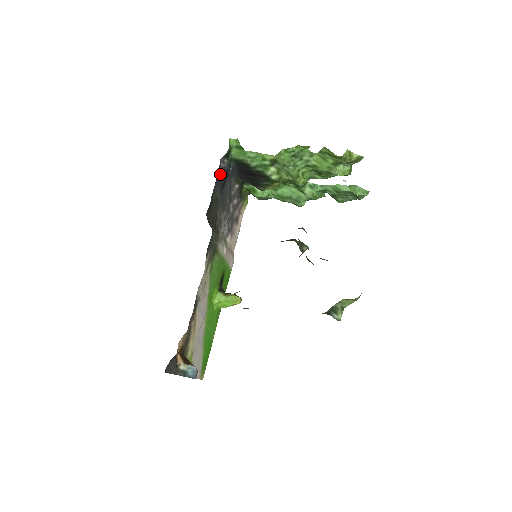
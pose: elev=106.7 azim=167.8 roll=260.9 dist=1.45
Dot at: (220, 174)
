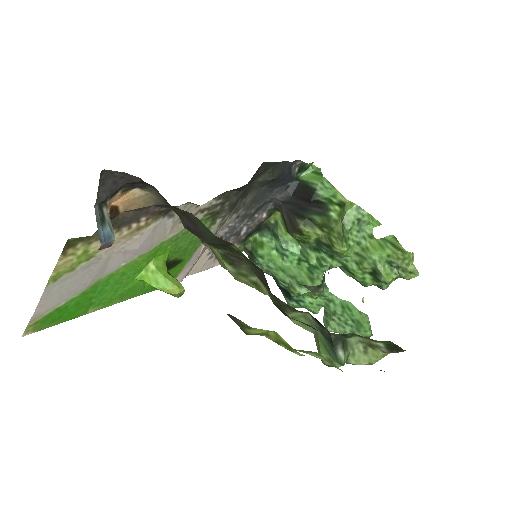
Dot at: (288, 167)
